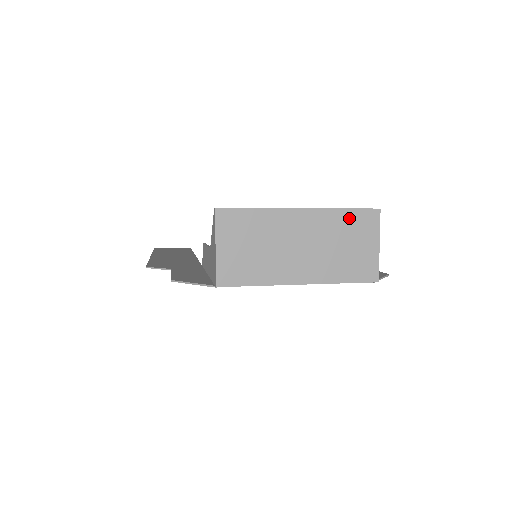
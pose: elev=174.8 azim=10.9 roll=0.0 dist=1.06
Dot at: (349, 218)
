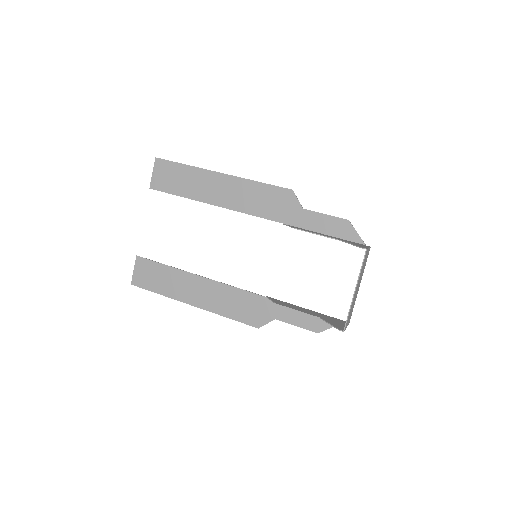
Dot at: occluded
